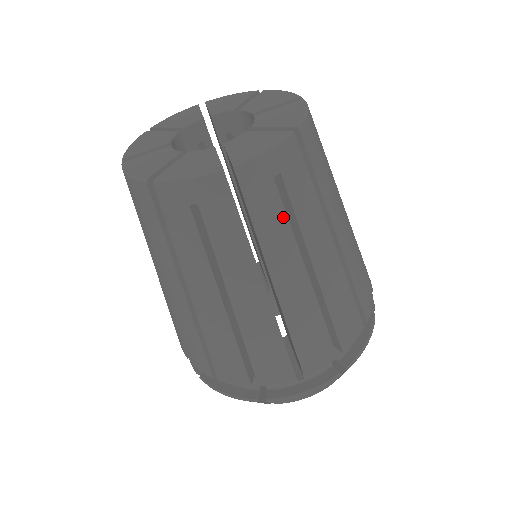
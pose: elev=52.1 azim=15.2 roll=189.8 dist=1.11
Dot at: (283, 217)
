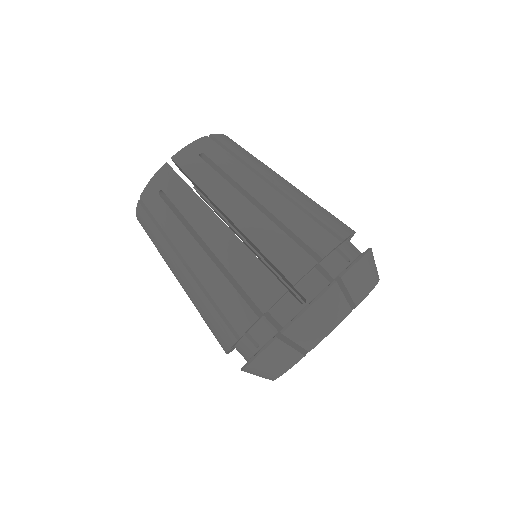
Dot at: (251, 157)
